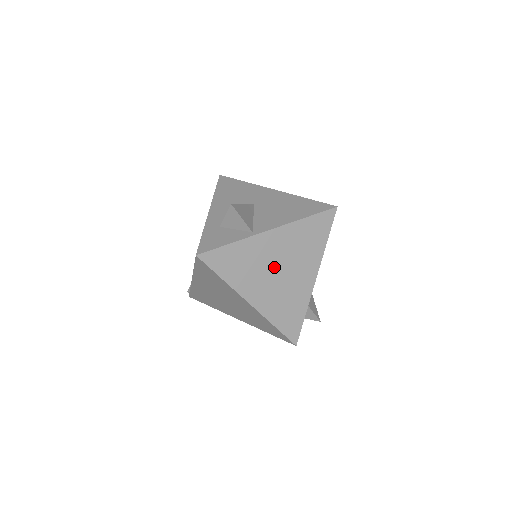
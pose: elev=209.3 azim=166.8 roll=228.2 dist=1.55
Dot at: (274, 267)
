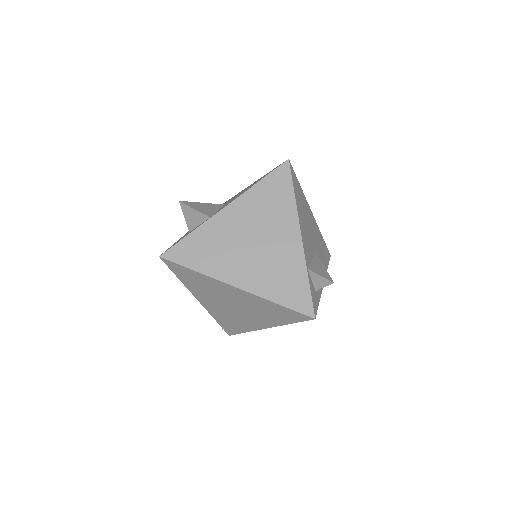
Dot at: (246, 241)
